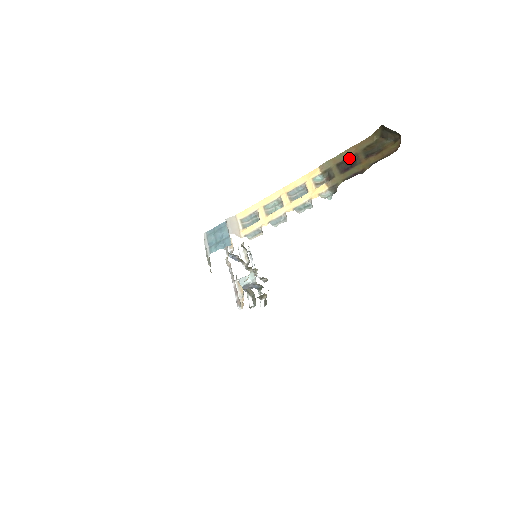
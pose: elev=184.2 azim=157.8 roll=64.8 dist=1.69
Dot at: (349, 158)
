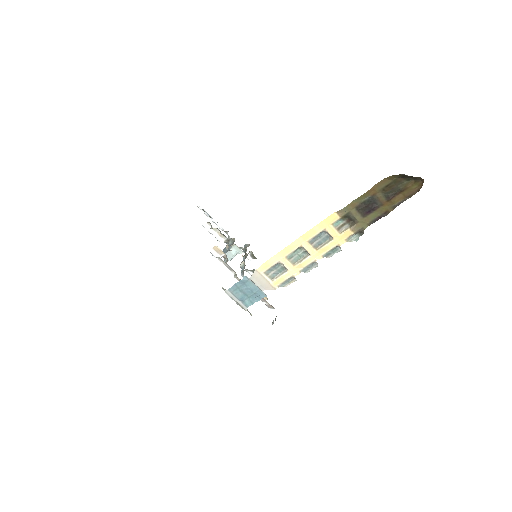
Dot at: (368, 200)
